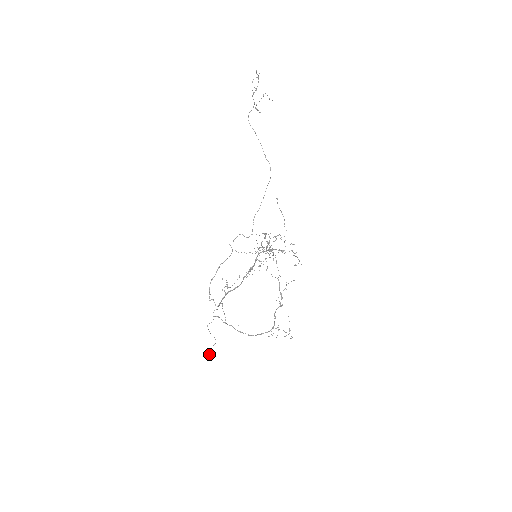
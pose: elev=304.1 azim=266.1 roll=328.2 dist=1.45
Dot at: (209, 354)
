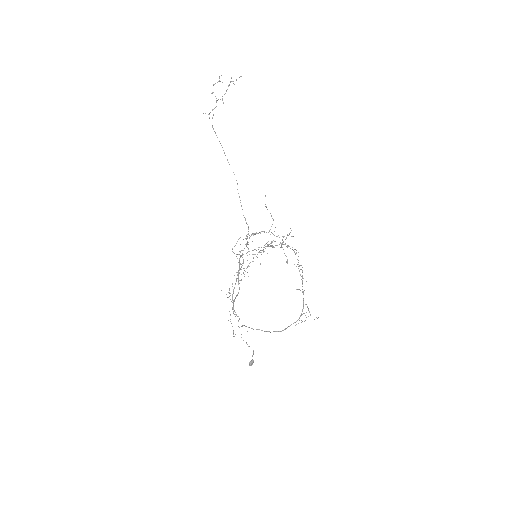
Dot at: (251, 365)
